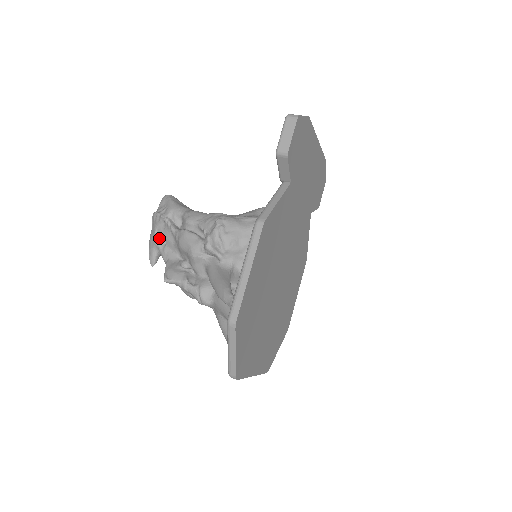
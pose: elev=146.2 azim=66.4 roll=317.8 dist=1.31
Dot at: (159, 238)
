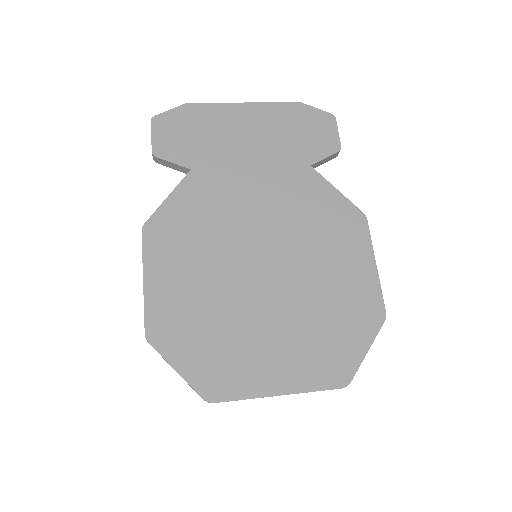
Dot at: occluded
